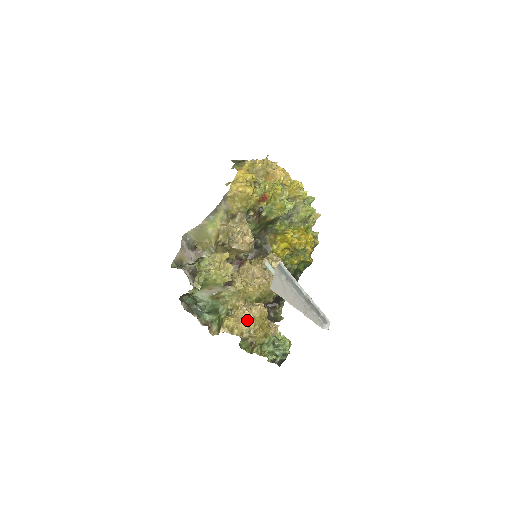
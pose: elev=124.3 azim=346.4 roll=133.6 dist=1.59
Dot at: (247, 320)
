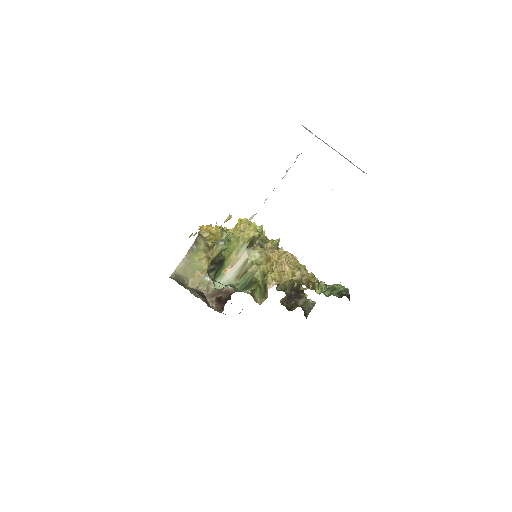
Dot at: (289, 264)
